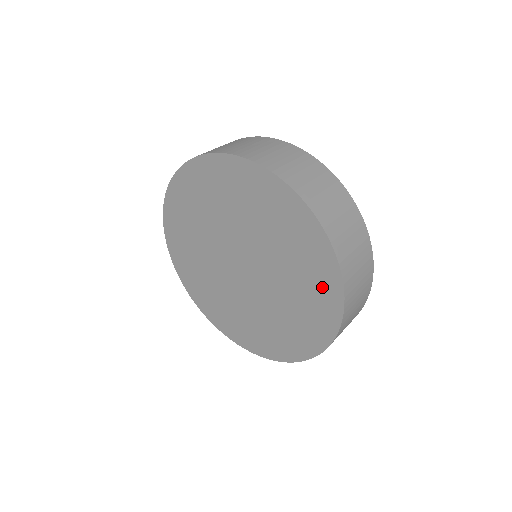
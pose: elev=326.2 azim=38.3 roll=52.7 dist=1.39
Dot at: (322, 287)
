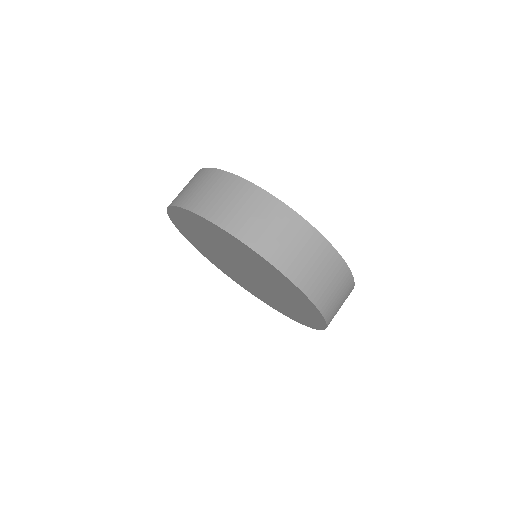
Dot at: (305, 319)
